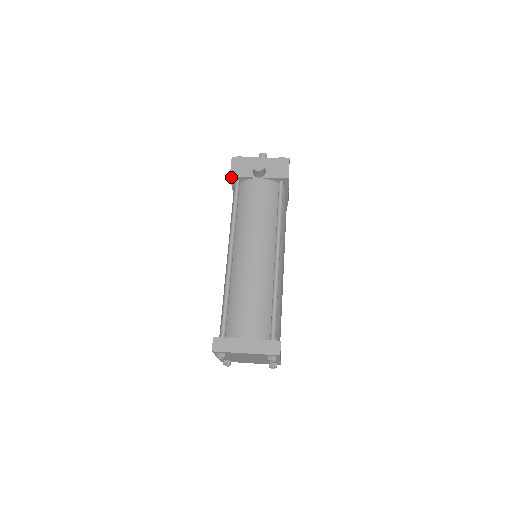
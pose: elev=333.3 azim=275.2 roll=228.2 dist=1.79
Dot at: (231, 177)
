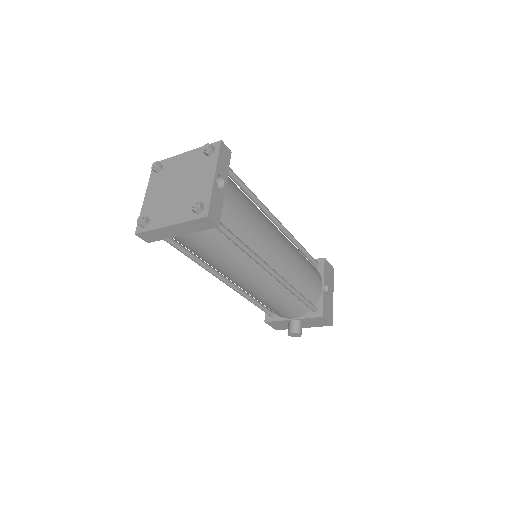
Dot at: occluded
